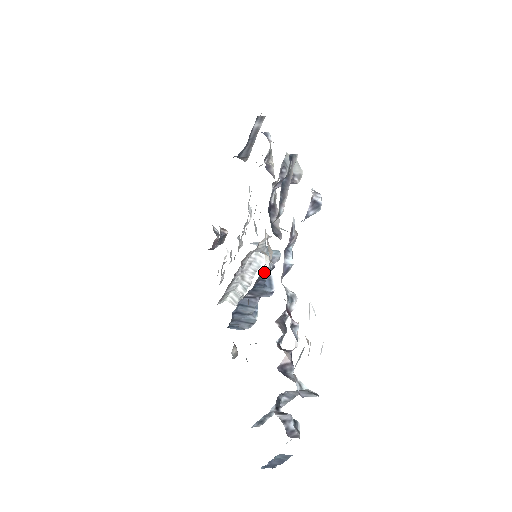
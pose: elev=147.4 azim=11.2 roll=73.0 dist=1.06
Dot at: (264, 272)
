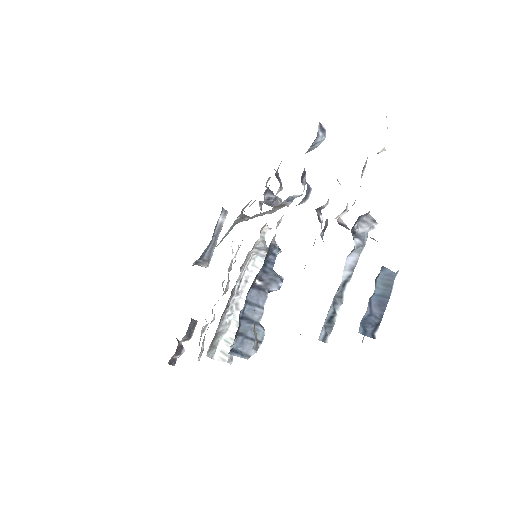
Dot at: (274, 243)
